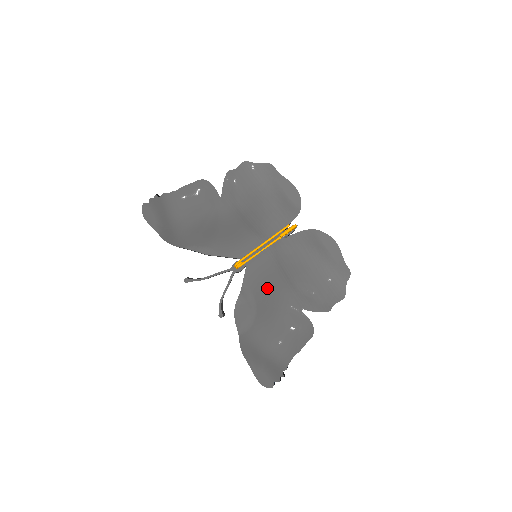
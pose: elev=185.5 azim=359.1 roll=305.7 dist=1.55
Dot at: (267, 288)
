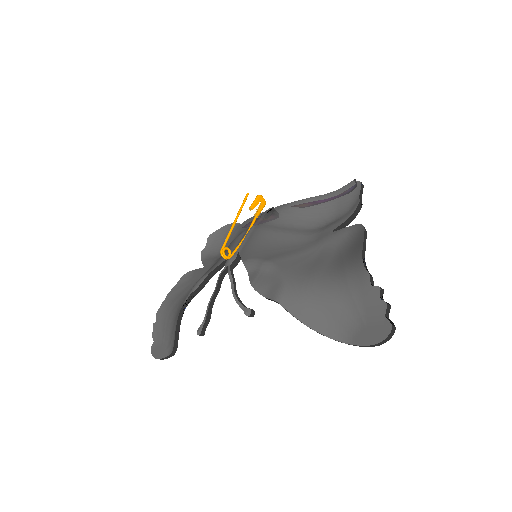
Dot at: (275, 248)
